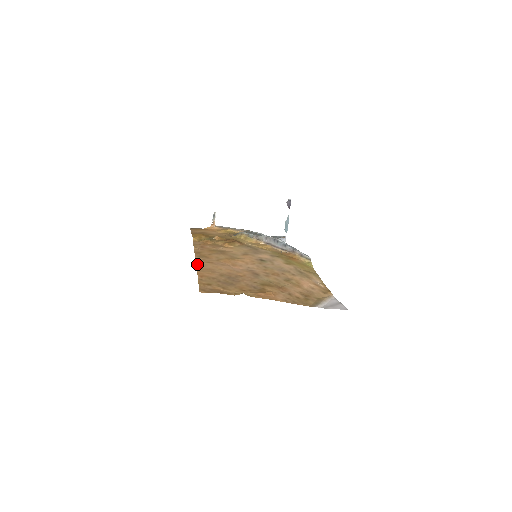
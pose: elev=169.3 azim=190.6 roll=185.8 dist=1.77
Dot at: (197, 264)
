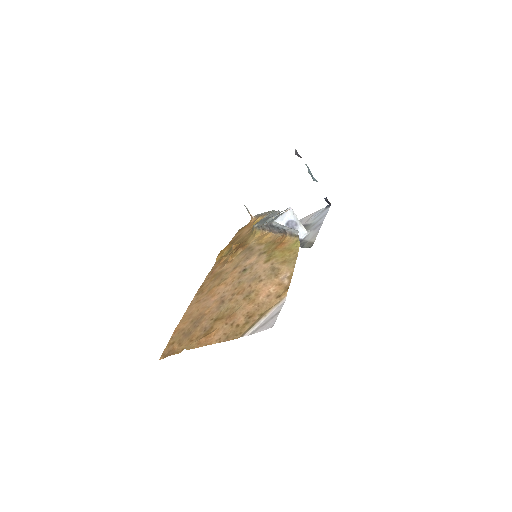
Dot at: (186, 310)
